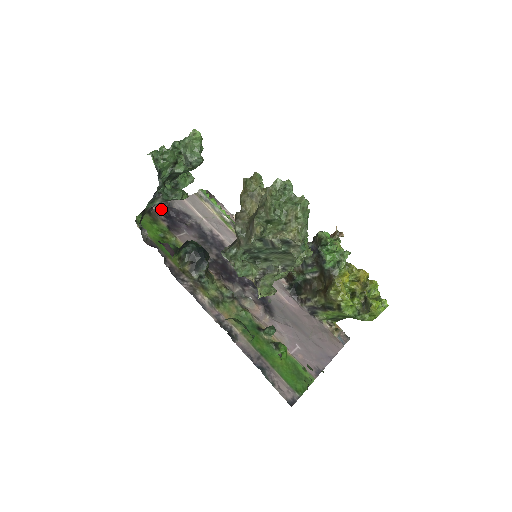
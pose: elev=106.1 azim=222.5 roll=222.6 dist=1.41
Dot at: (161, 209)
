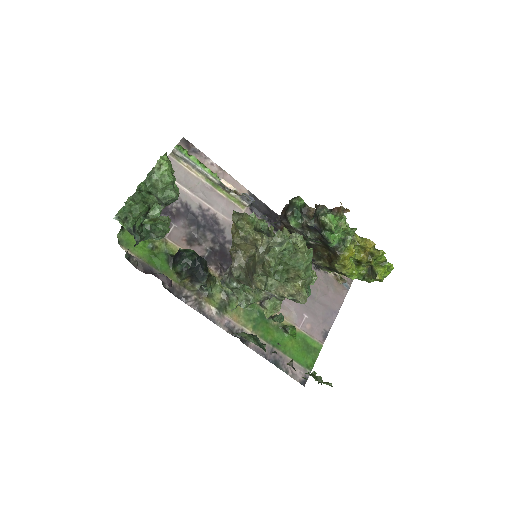
Dot at: occluded
